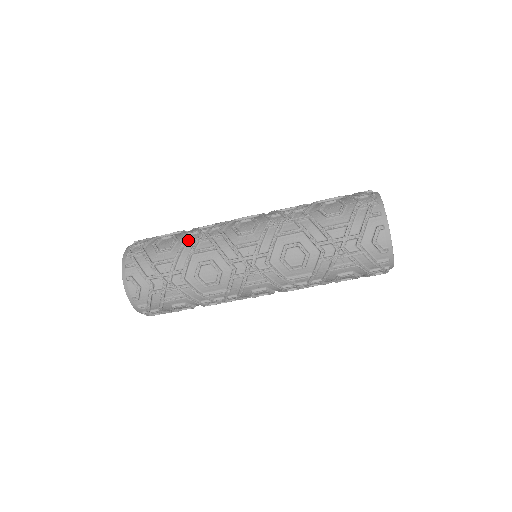
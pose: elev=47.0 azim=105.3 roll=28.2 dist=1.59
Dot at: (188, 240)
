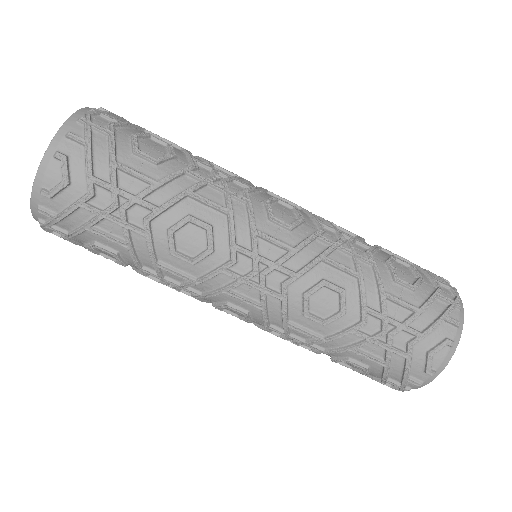
Dot at: (192, 170)
